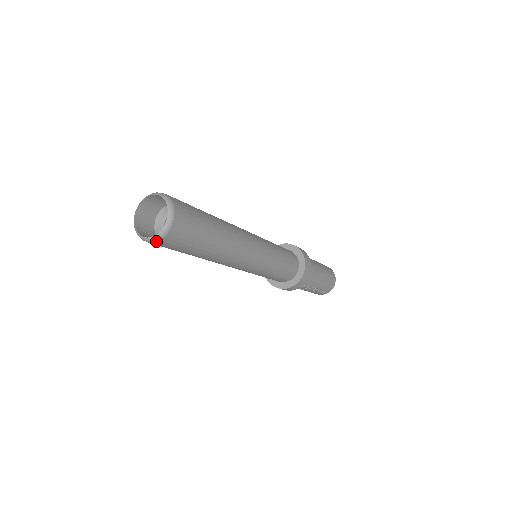
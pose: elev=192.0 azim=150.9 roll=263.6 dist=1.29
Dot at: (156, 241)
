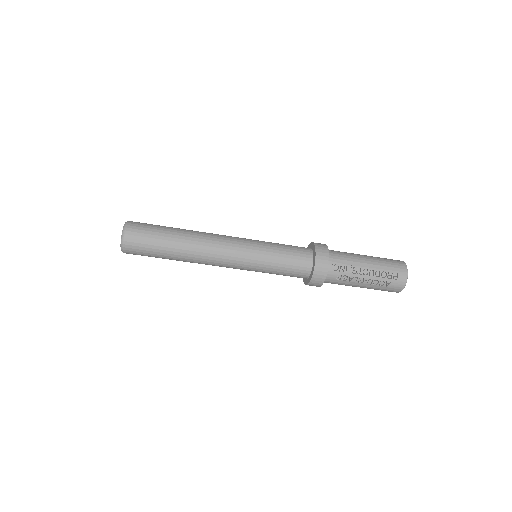
Dot at: (124, 240)
